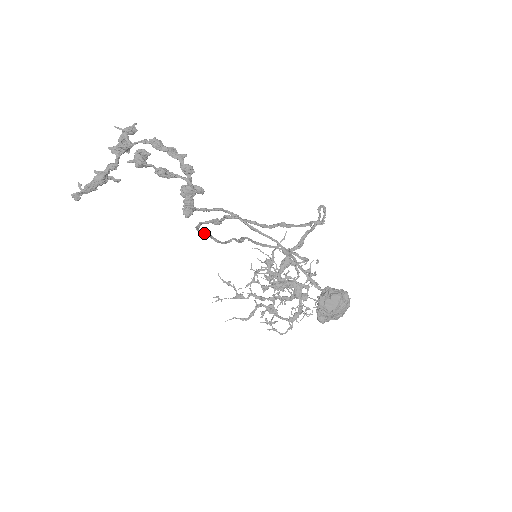
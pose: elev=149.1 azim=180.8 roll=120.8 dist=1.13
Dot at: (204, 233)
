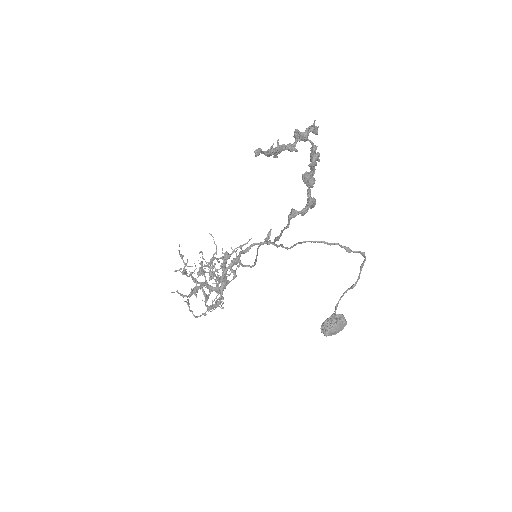
Dot at: occluded
